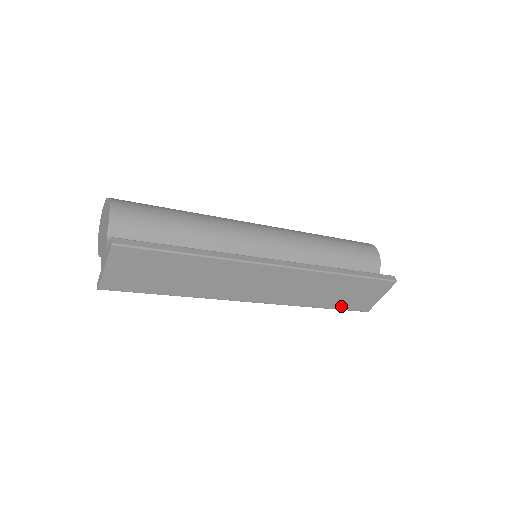
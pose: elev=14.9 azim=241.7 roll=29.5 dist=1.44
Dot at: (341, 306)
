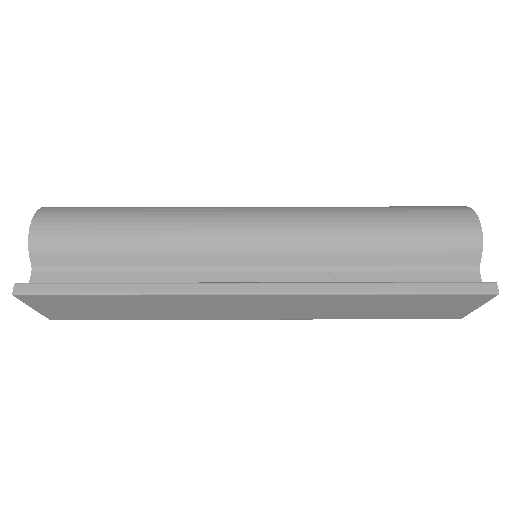
Dot at: (404, 316)
